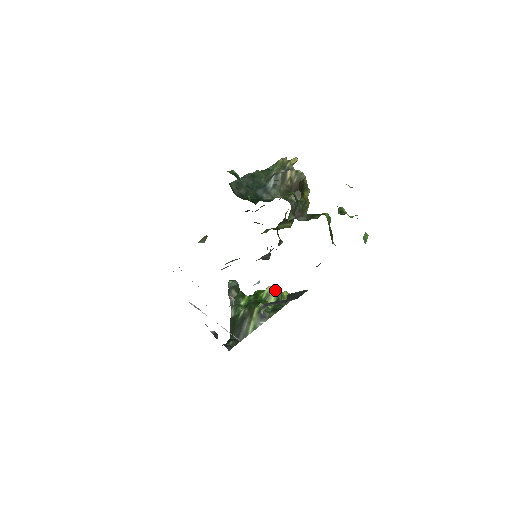
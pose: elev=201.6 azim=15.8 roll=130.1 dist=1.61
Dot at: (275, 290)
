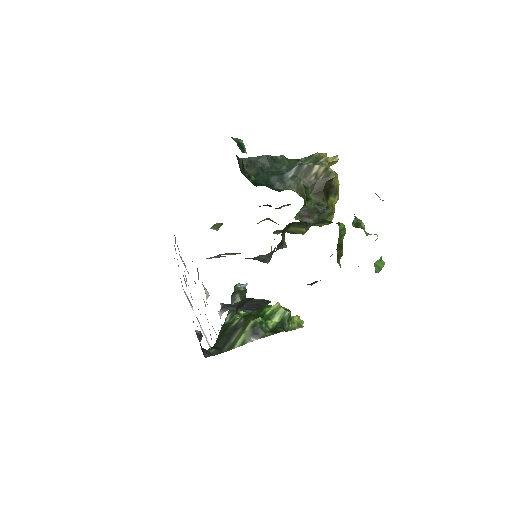
Dot at: (283, 309)
